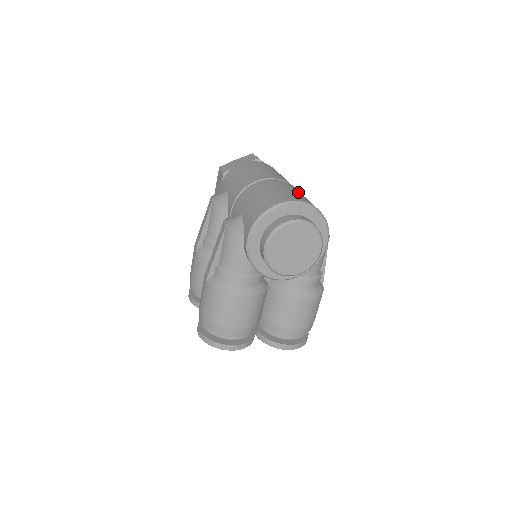
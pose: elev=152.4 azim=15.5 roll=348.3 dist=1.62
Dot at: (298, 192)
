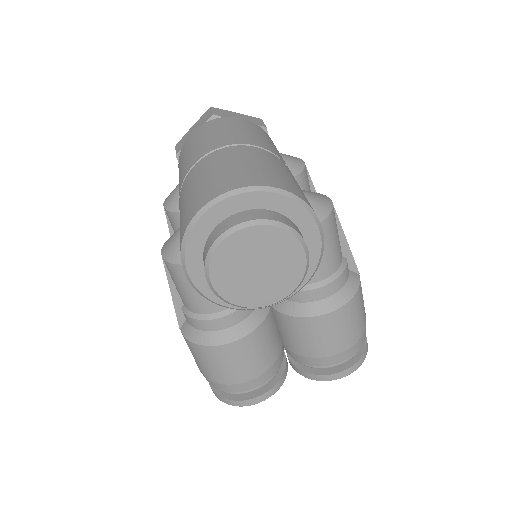
Dot at: (249, 162)
